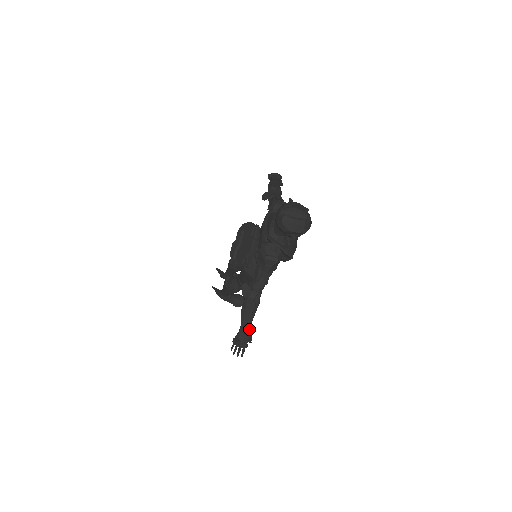
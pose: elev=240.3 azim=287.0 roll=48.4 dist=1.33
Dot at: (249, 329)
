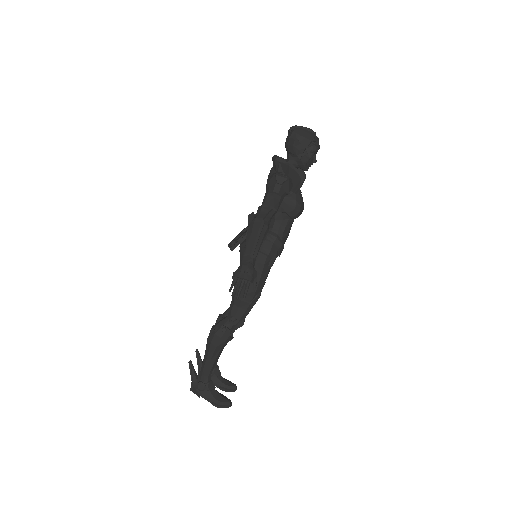
Dot at: (255, 257)
